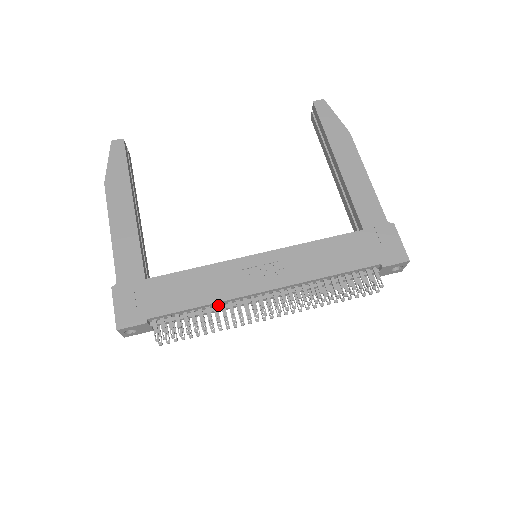
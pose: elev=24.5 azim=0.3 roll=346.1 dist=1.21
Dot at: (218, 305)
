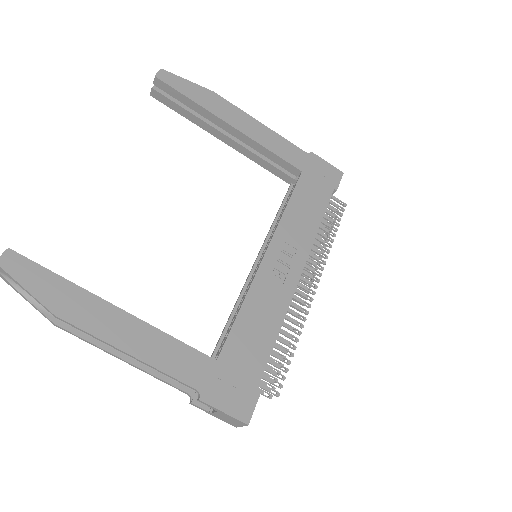
Dot at: occluded
